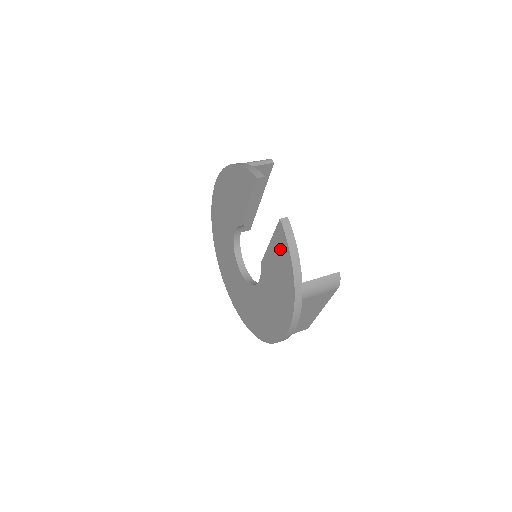
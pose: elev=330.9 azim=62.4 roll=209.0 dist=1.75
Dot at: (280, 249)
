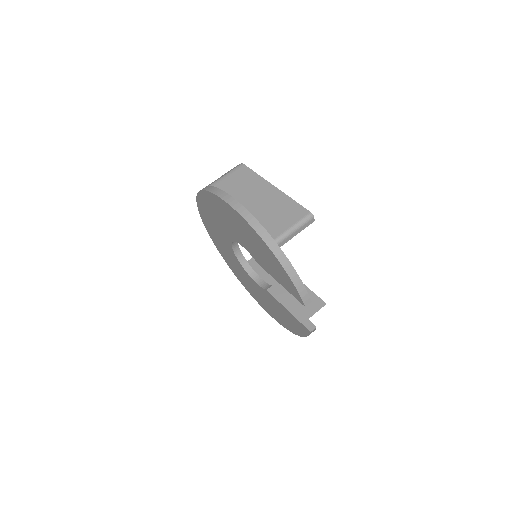
Dot at: (297, 325)
